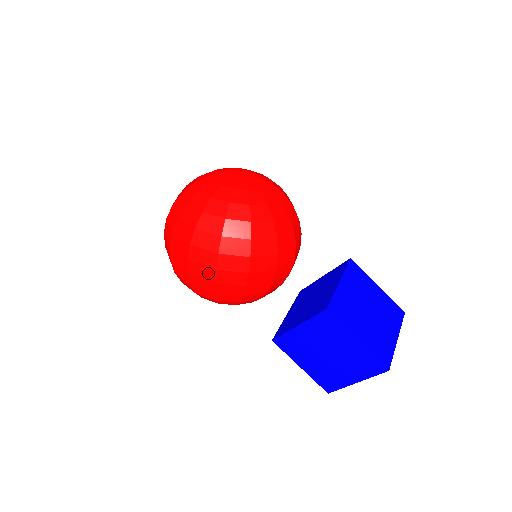
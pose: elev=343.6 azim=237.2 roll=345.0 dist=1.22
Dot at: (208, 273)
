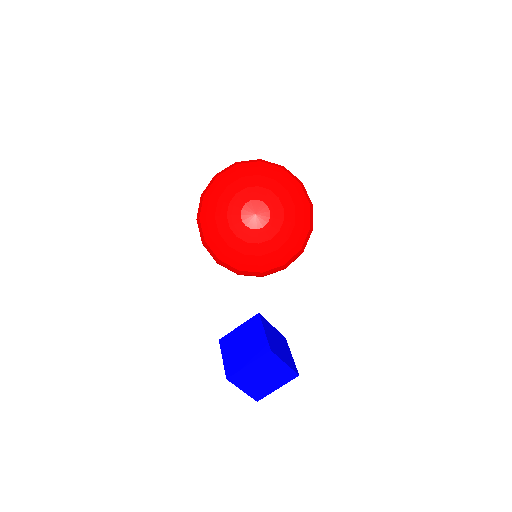
Dot at: occluded
